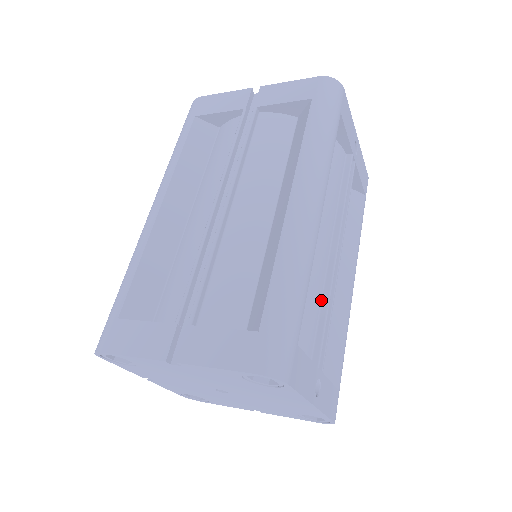
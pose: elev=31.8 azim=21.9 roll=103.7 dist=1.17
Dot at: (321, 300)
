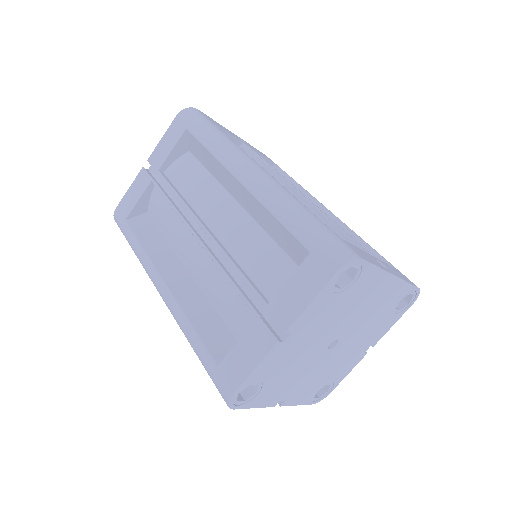
Dot at: occluded
